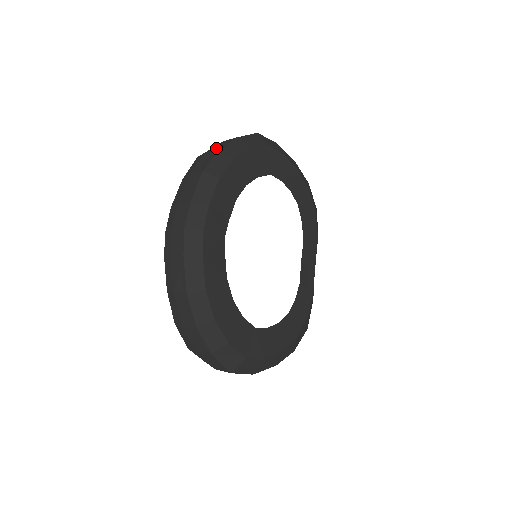
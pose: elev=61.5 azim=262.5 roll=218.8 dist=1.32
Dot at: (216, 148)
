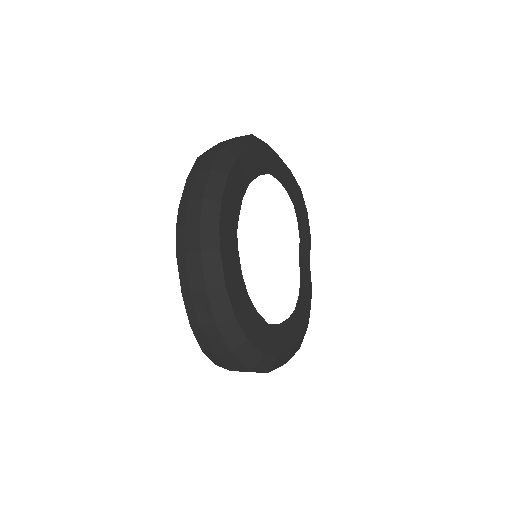
Dot at: (217, 147)
